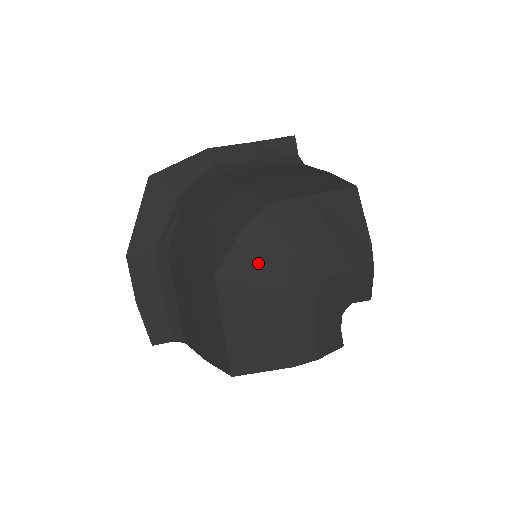
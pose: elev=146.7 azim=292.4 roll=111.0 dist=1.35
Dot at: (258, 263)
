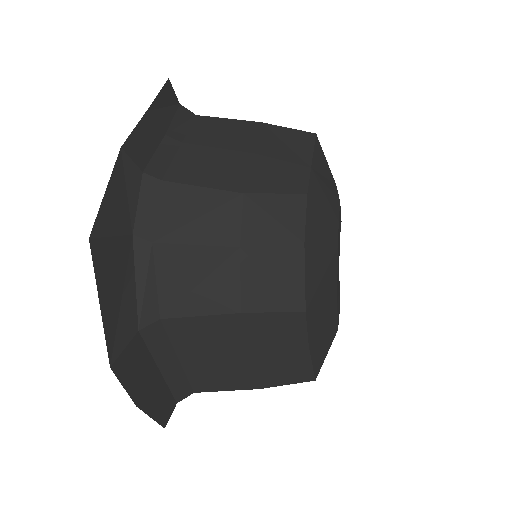
Dot at: (324, 268)
